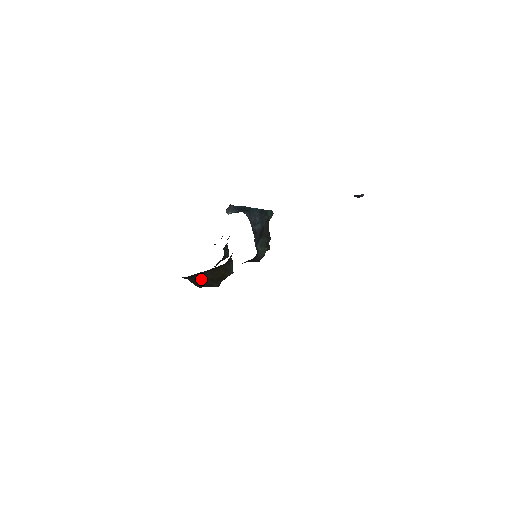
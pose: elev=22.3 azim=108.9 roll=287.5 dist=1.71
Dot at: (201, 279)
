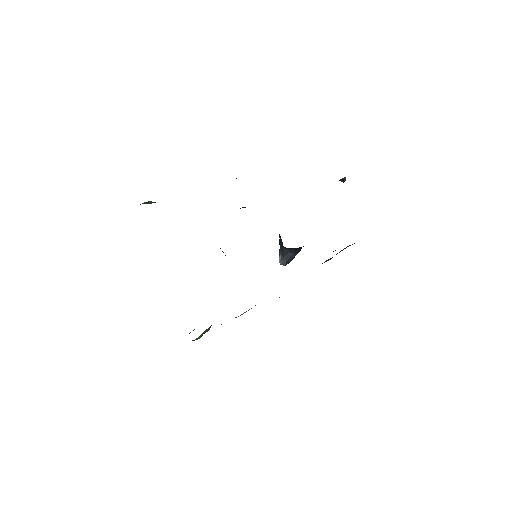
Dot at: occluded
